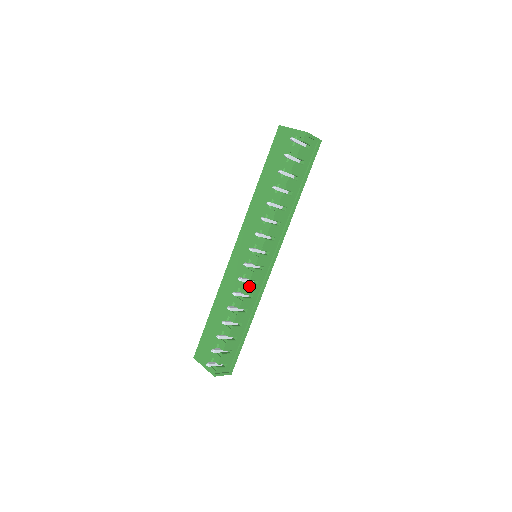
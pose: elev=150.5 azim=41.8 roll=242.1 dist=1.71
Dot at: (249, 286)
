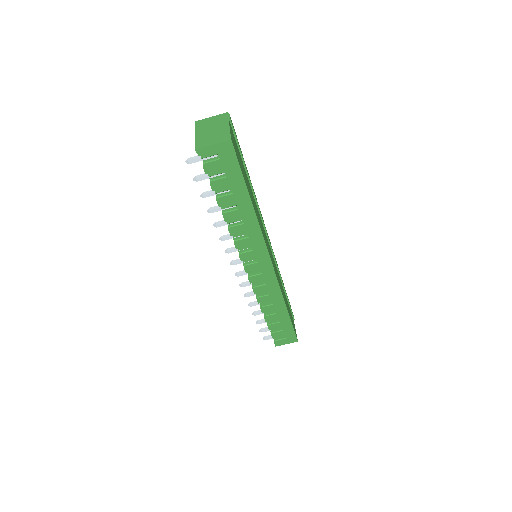
Dot at: (255, 289)
